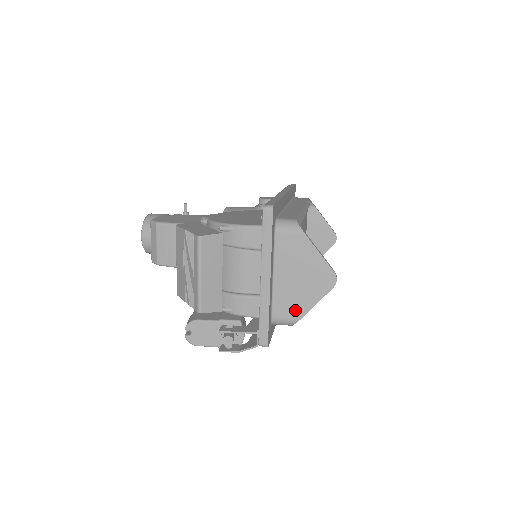
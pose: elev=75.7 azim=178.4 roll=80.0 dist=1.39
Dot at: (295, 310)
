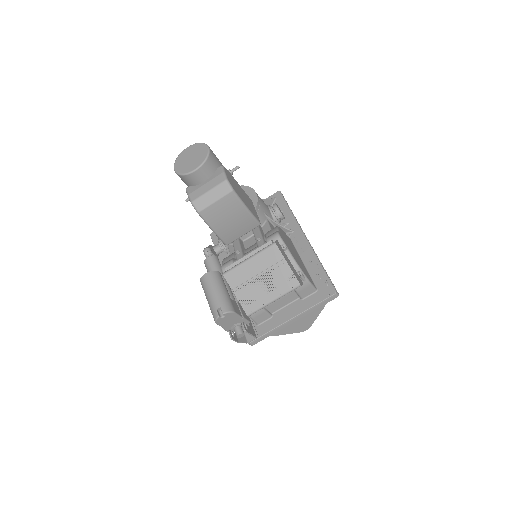
Dot at: (277, 332)
